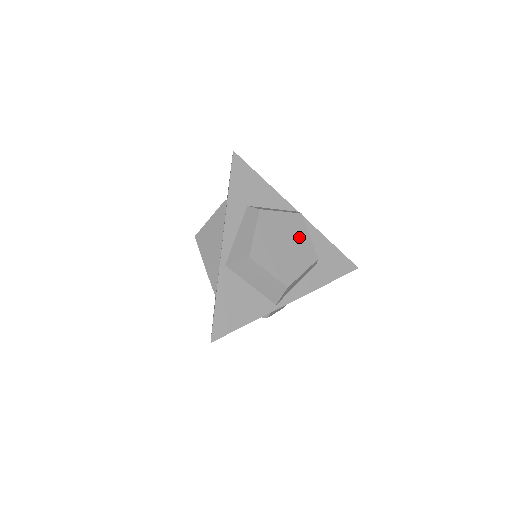
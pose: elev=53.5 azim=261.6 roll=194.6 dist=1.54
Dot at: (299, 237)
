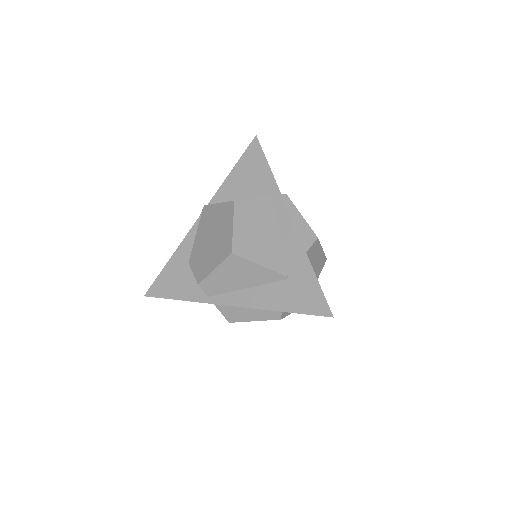
Dot at: occluded
